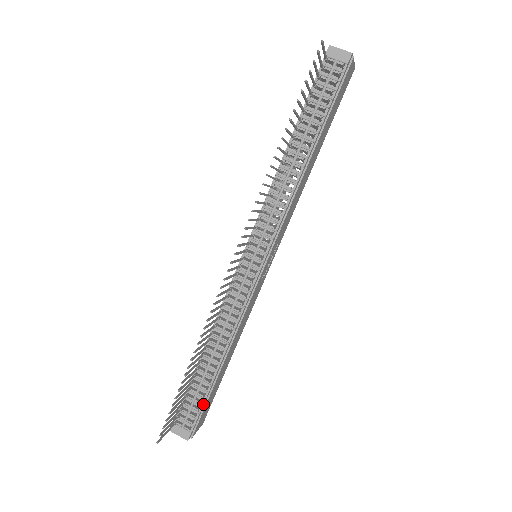
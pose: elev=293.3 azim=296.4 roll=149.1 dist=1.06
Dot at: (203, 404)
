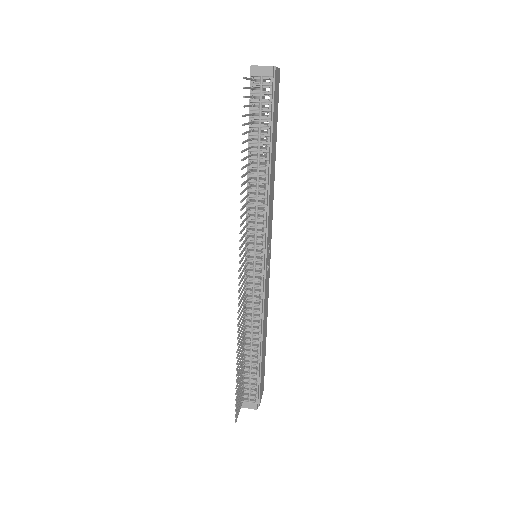
Dot at: (258, 380)
